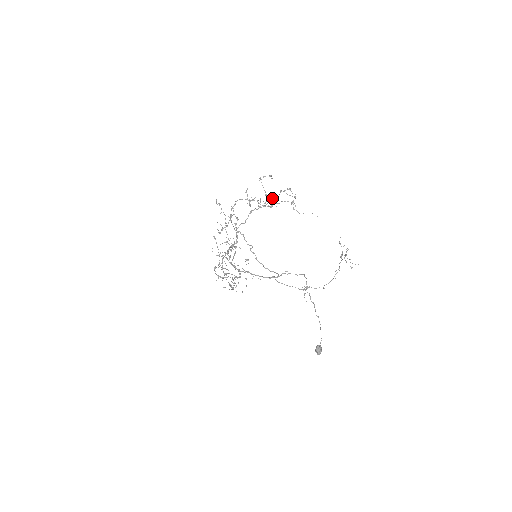
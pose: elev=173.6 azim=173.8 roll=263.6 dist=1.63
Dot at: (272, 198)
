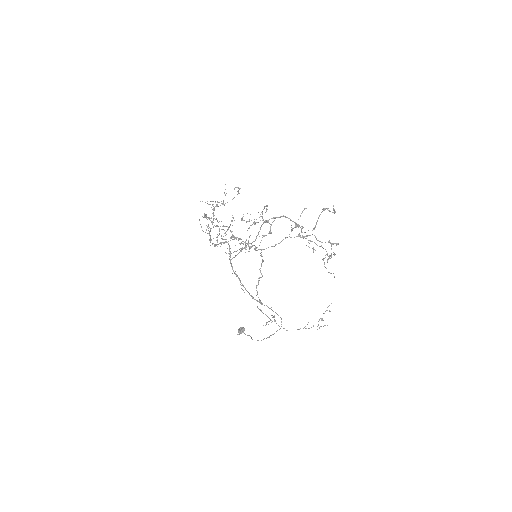
Dot at: (316, 238)
